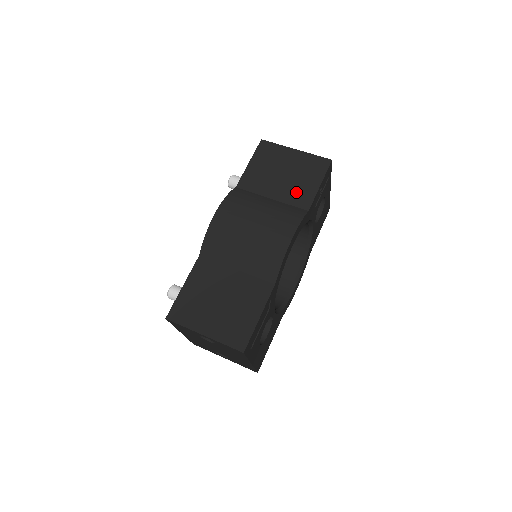
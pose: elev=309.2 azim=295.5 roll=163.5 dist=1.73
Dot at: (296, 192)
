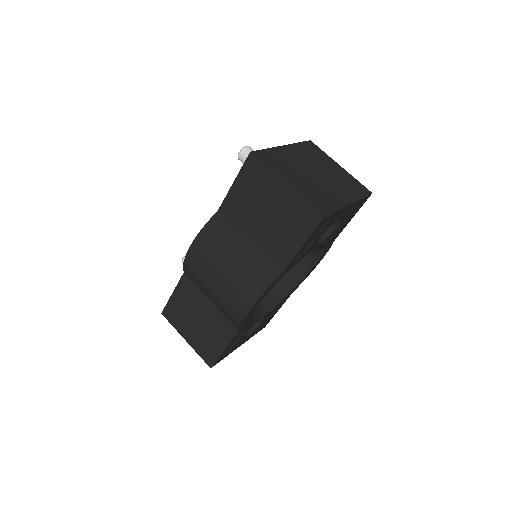
Dot at: (274, 245)
